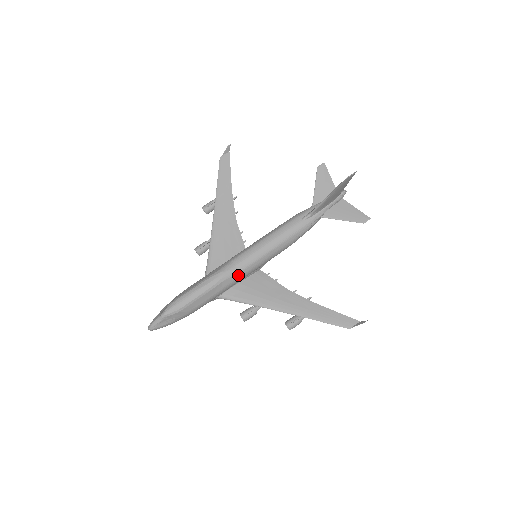
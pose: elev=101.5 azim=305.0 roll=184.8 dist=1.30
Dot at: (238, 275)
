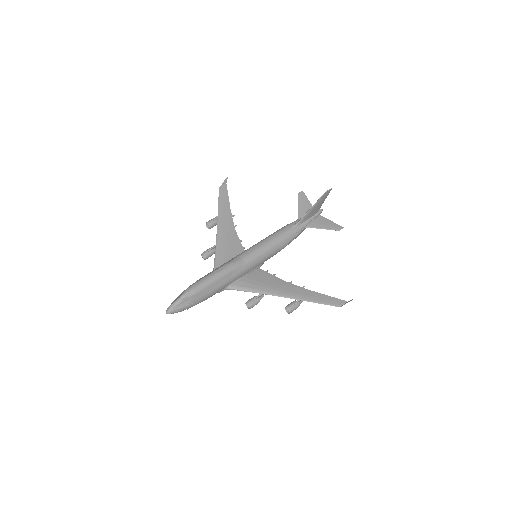
Dot at: (244, 267)
